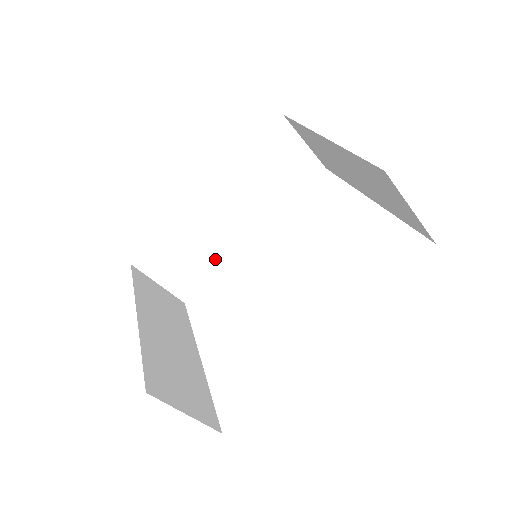
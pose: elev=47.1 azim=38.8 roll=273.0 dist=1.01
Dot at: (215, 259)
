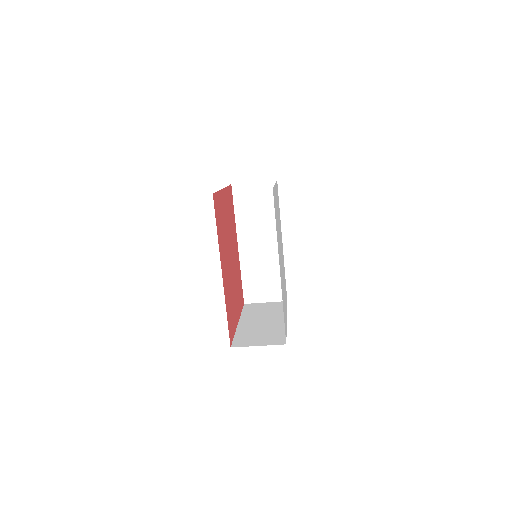
Dot at: (277, 269)
